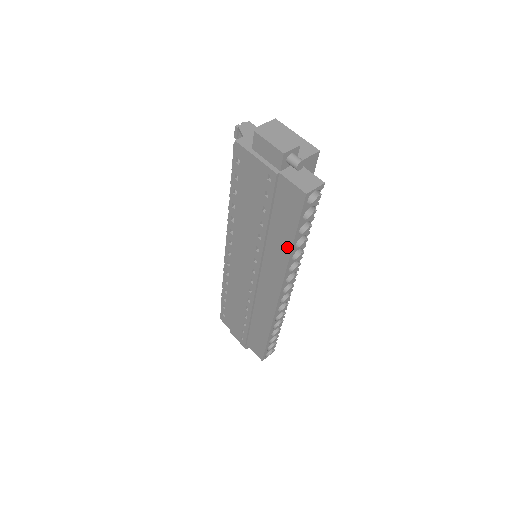
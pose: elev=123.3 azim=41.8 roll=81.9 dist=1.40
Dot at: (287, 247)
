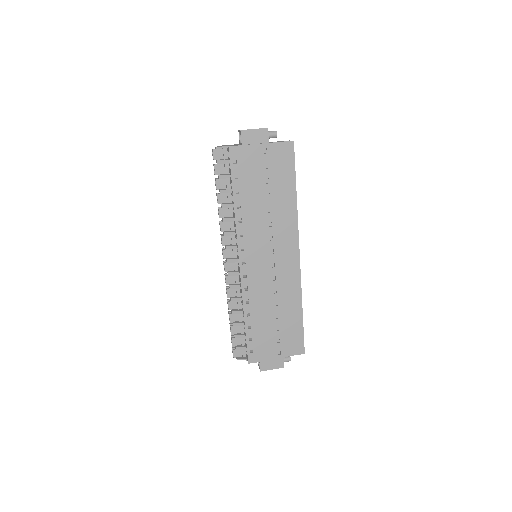
Dot at: (293, 197)
